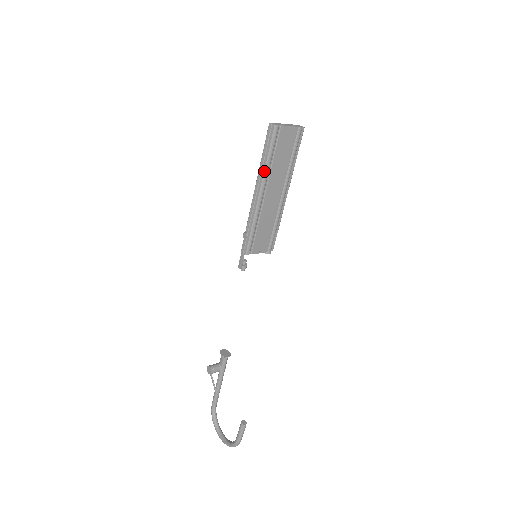
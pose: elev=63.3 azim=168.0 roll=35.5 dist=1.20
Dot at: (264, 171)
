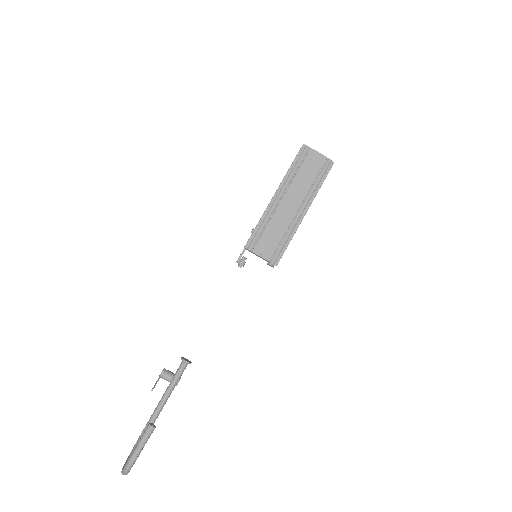
Dot at: (287, 178)
